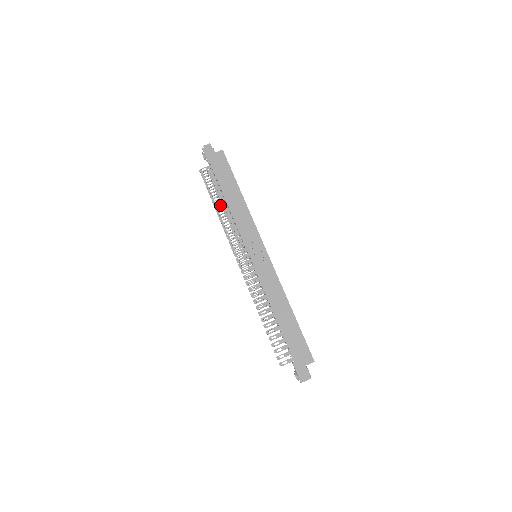
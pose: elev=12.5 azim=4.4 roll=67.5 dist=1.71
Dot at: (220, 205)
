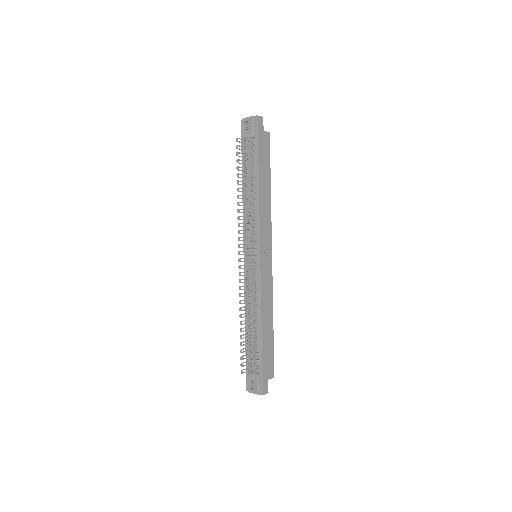
Dot at: (249, 187)
